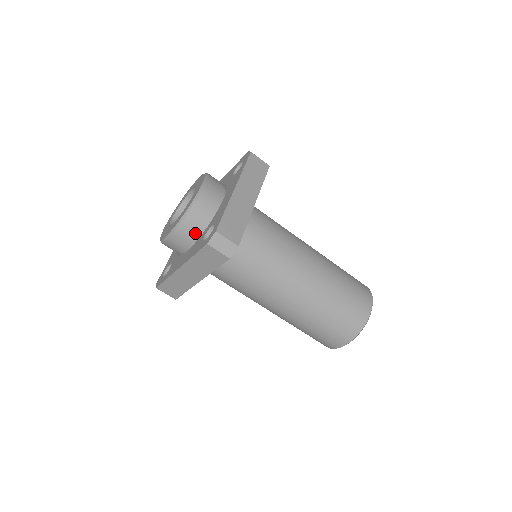
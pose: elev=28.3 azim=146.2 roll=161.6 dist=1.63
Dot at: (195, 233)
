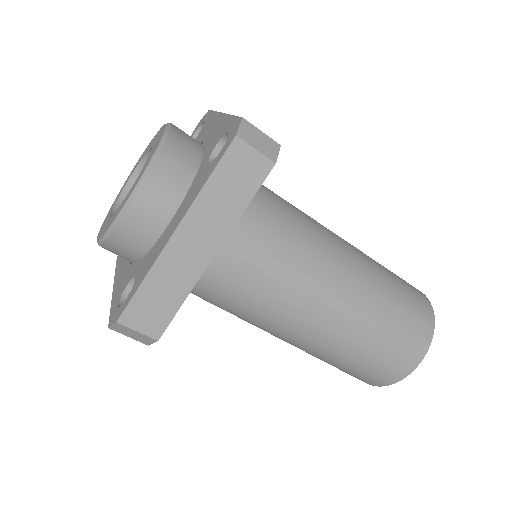
Dot at: (127, 258)
